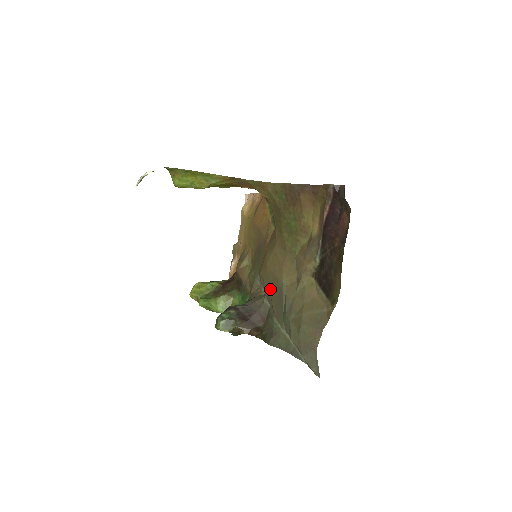
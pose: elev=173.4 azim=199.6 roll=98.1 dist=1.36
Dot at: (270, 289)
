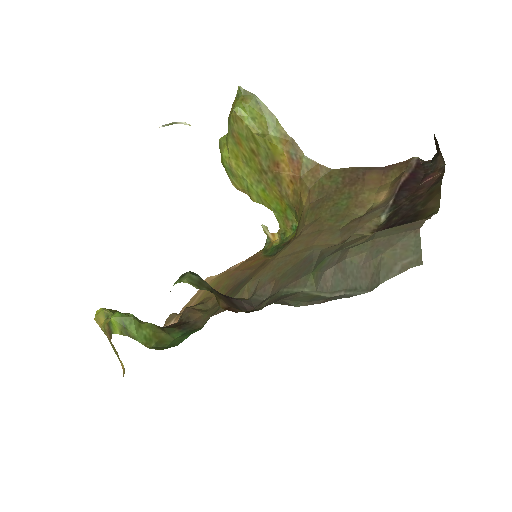
Dot at: (276, 274)
